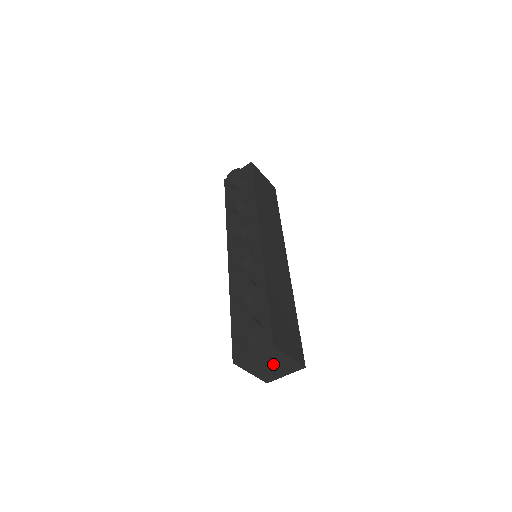
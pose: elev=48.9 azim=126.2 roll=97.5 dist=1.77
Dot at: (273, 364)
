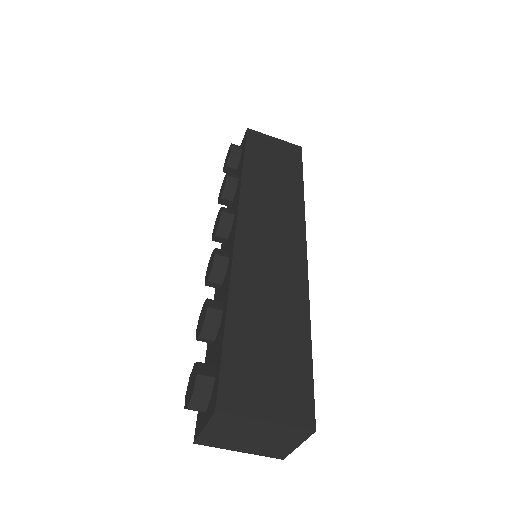
Dot at: (255, 435)
